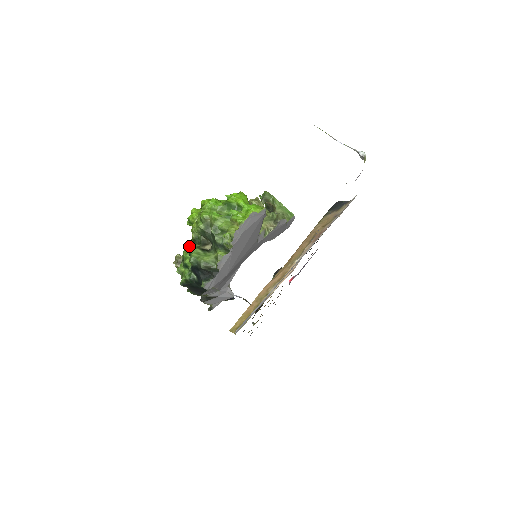
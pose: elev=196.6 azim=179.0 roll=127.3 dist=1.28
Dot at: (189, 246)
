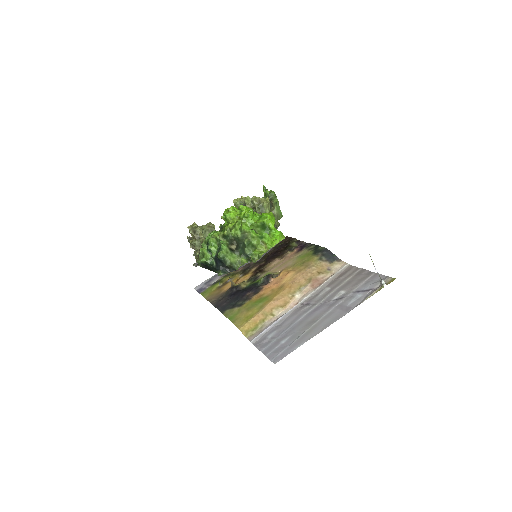
Dot at: (222, 243)
